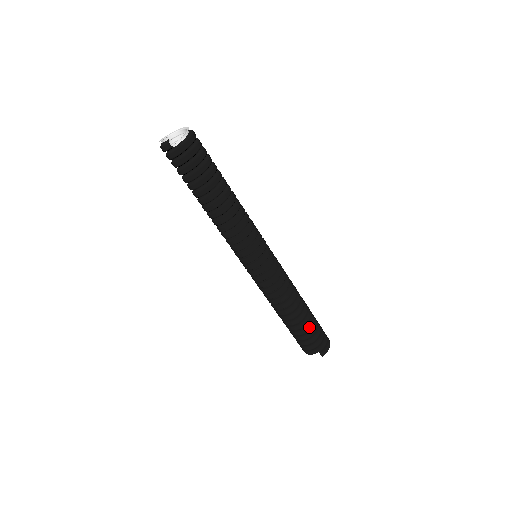
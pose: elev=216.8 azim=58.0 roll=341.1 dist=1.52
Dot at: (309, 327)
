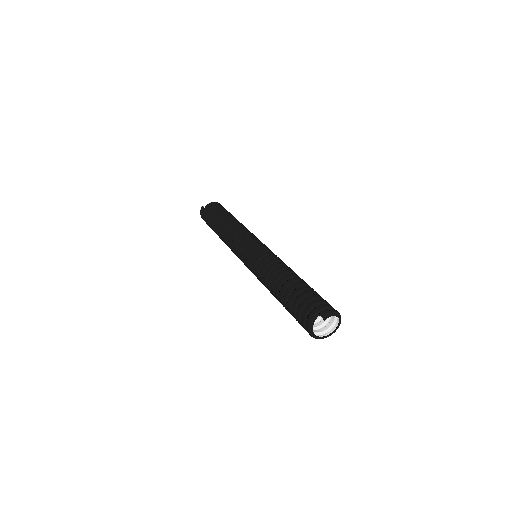
Dot at: (302, 288)
